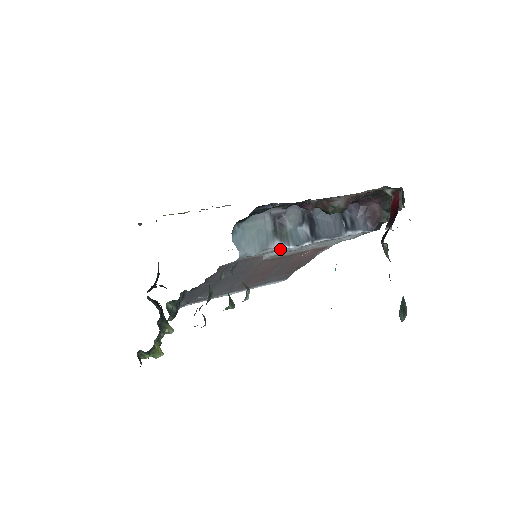
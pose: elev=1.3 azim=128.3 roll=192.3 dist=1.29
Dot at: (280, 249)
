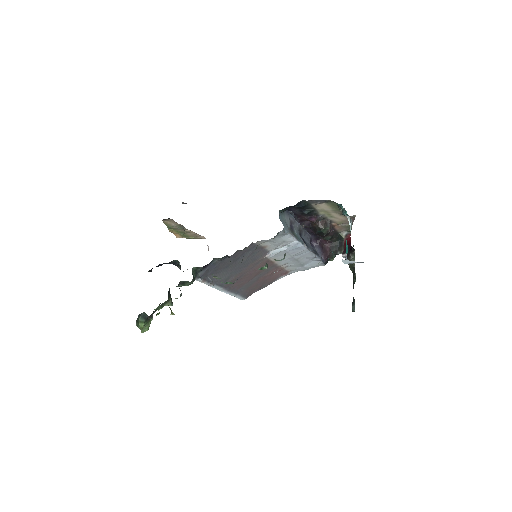
Dot at: (291, 243)
